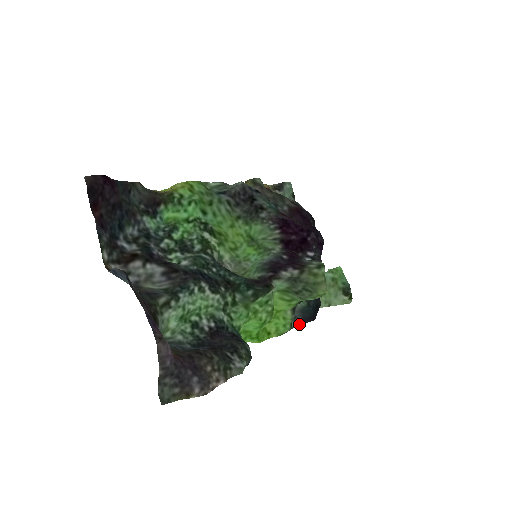
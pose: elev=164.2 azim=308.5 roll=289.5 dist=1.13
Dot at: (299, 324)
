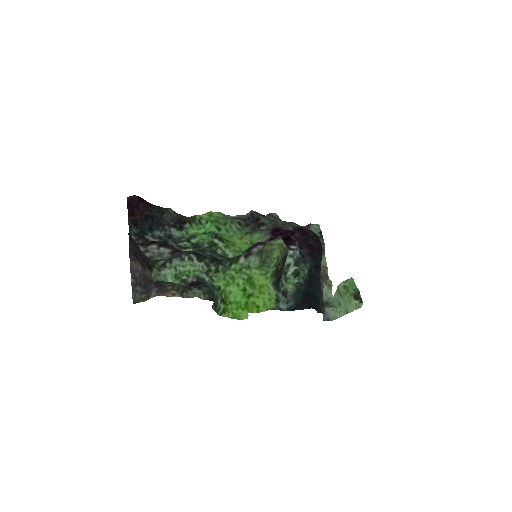
Dot at: (294, 308)
